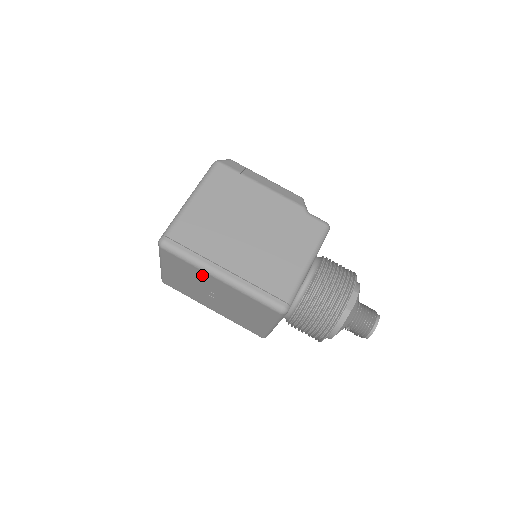
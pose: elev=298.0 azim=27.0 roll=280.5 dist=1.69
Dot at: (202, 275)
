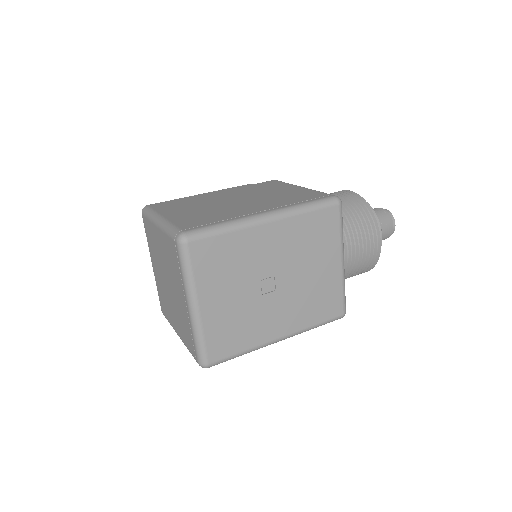
Dot at: (248, 242)
